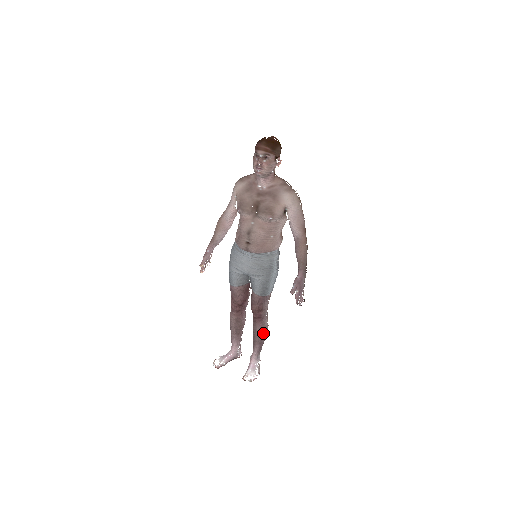
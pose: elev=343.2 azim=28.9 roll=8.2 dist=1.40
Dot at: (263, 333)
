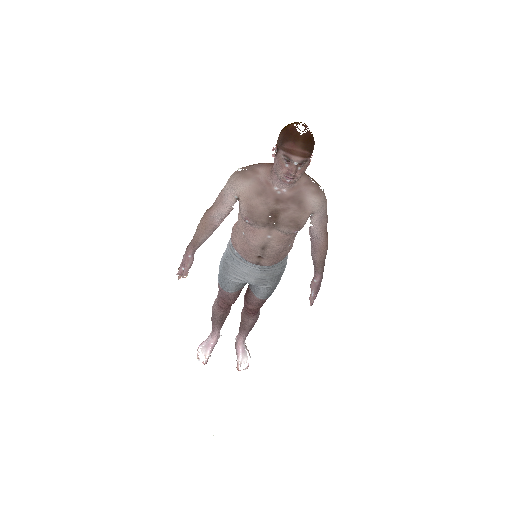
Dot at: occluded
